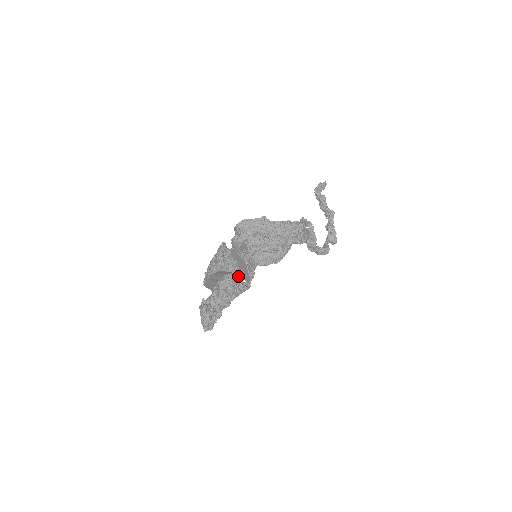
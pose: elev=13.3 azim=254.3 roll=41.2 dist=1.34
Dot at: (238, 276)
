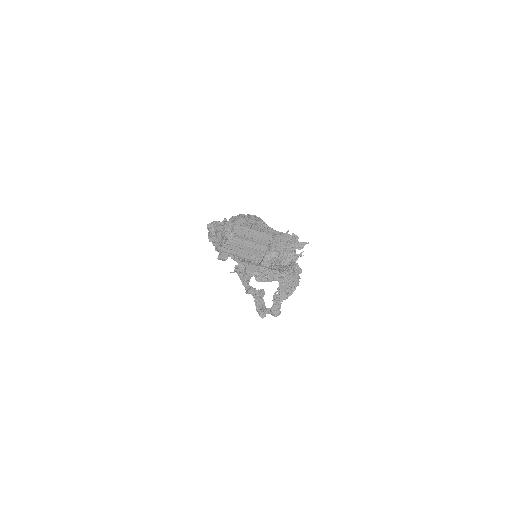
Dot at: occluded
